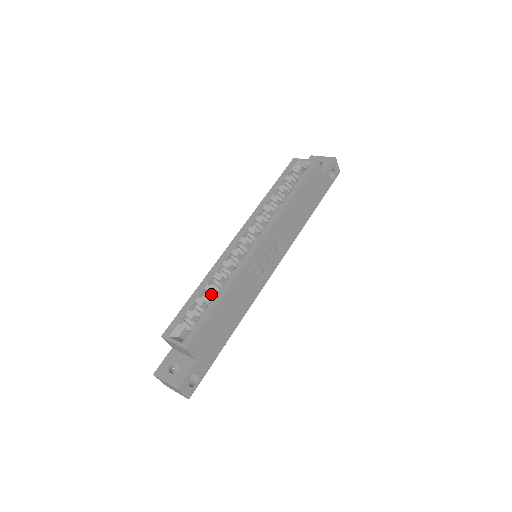
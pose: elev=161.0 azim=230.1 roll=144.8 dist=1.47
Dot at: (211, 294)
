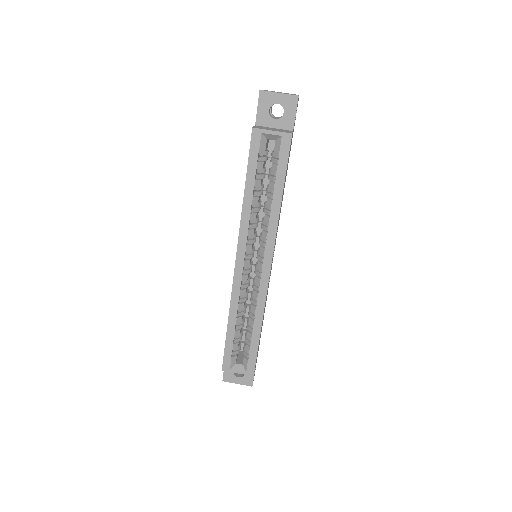
Dot at: (242, 320)
